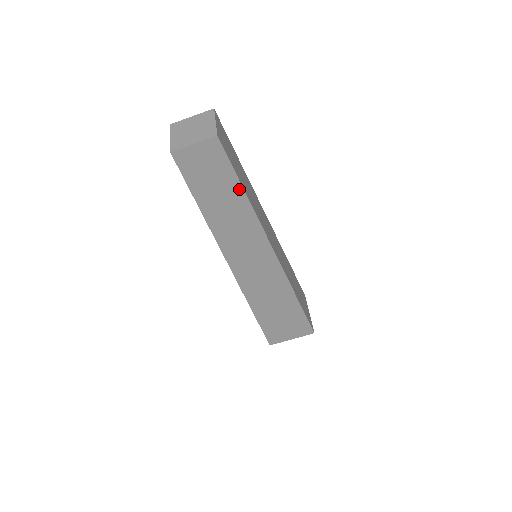
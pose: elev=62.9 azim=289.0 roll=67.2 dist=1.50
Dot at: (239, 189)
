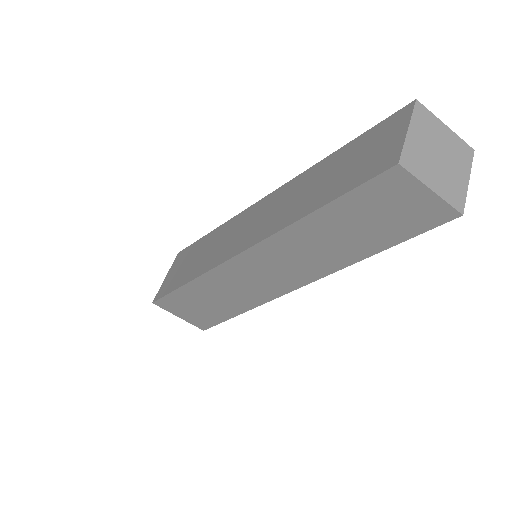
Dot at: (370, 250)
